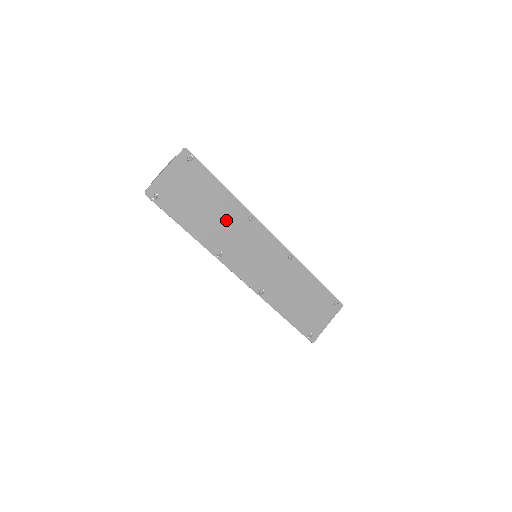
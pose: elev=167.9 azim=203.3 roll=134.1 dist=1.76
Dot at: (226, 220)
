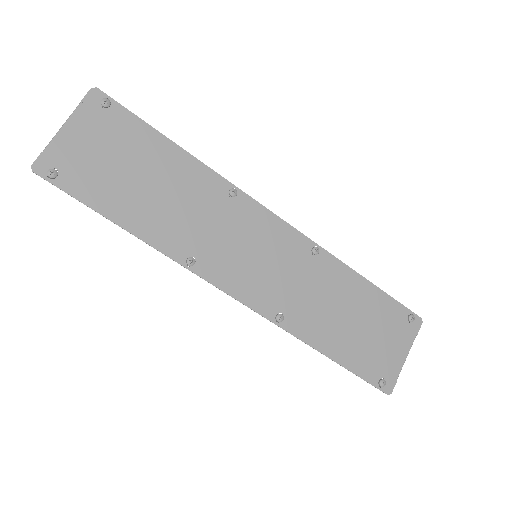
Dot at: (190, 200)
